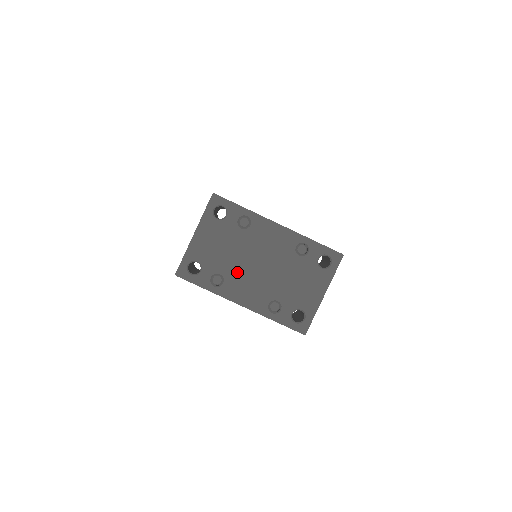
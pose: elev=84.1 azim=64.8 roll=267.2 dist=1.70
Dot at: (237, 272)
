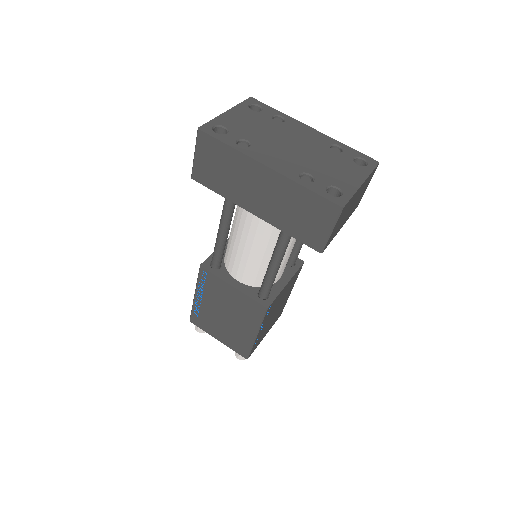
Dot at: (267, 144)
